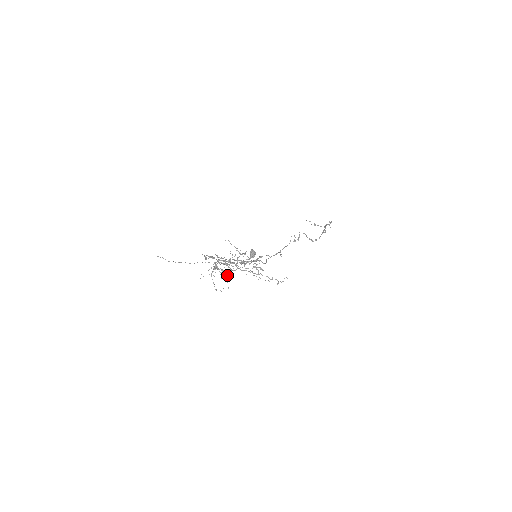
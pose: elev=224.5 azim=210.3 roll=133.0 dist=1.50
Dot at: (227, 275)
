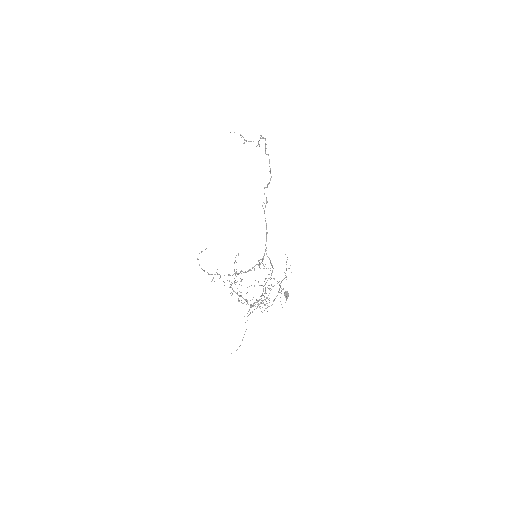
Dot at: occluded
